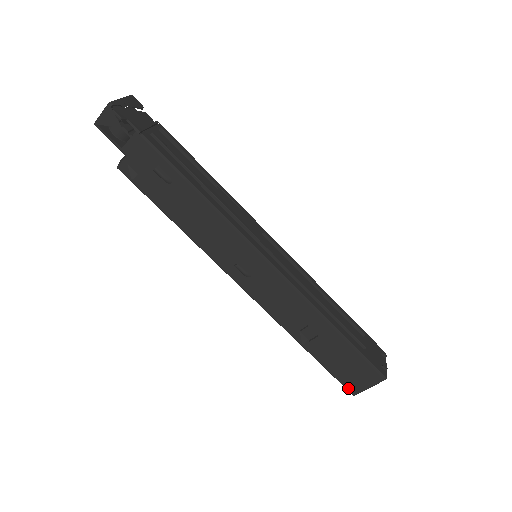
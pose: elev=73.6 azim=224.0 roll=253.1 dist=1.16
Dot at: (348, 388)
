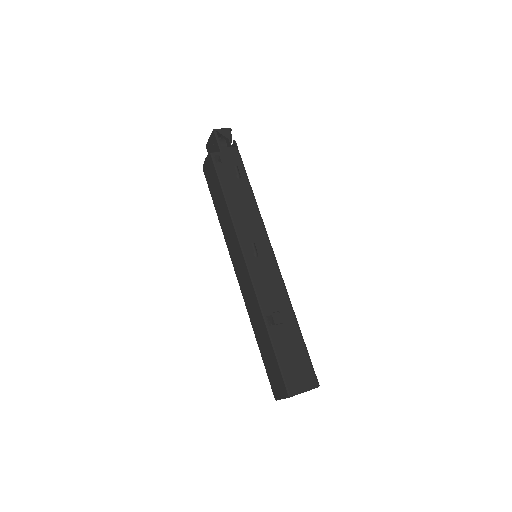
Dot at: (288, 386)
